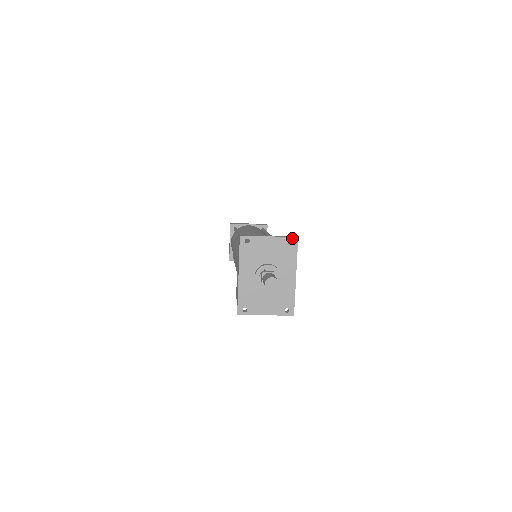
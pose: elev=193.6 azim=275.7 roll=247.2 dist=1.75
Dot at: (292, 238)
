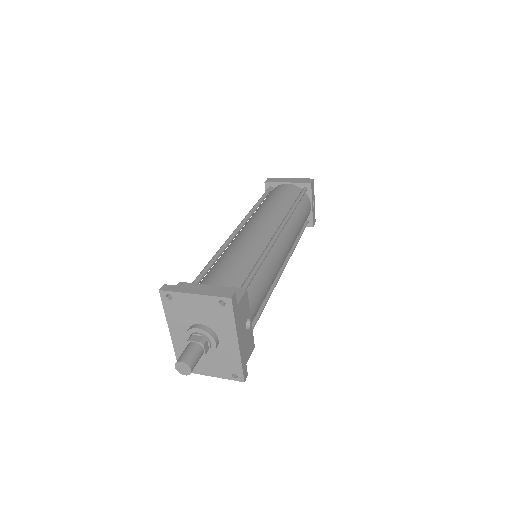
Dot at: (223, 298)
